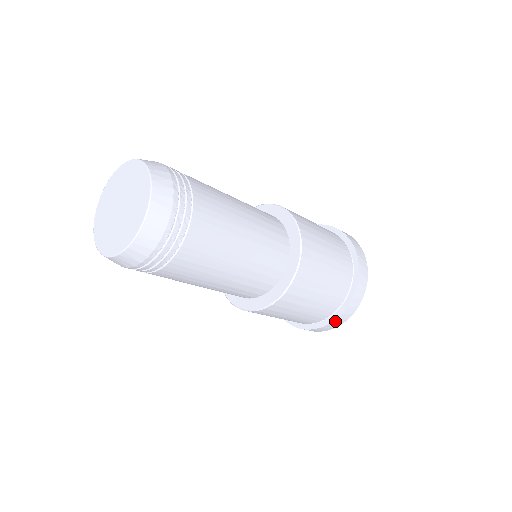
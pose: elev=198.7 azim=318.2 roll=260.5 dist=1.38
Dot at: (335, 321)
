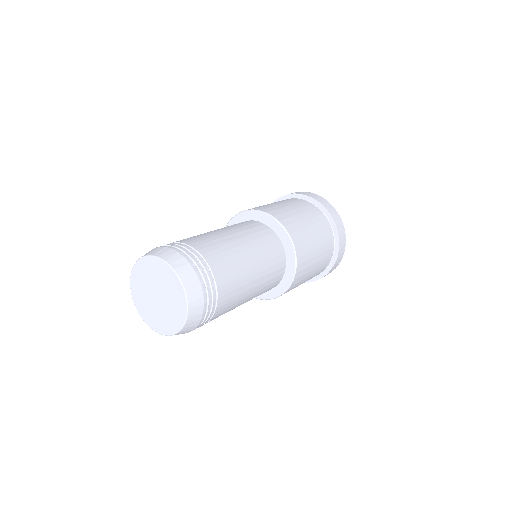
Dot at: (331, 270)
